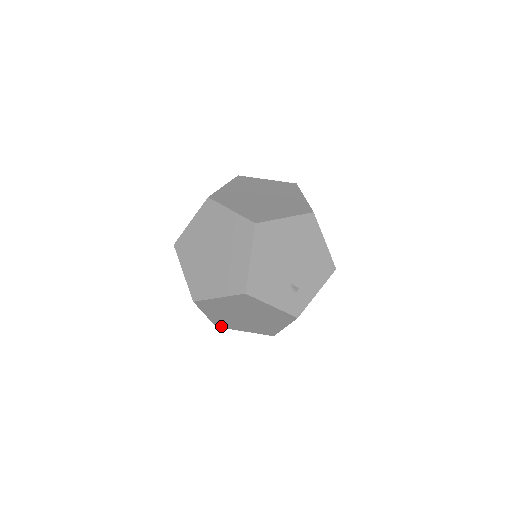
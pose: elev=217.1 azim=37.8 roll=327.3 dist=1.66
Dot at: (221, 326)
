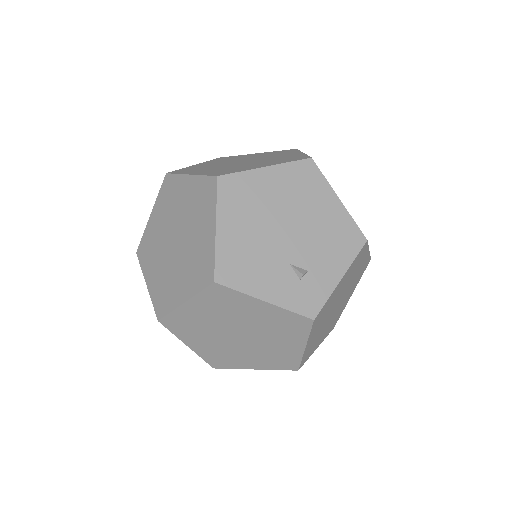
Dot at: (219, 365)
